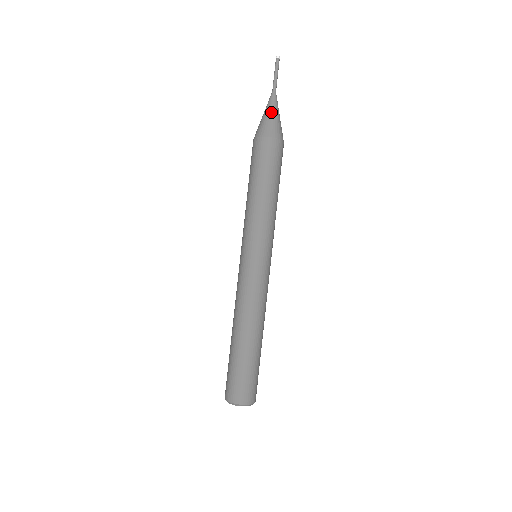
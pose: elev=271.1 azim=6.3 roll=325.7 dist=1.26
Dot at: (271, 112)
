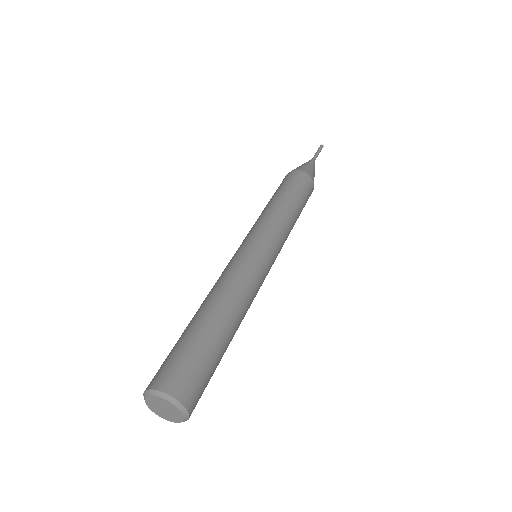
Dot at: occluded
